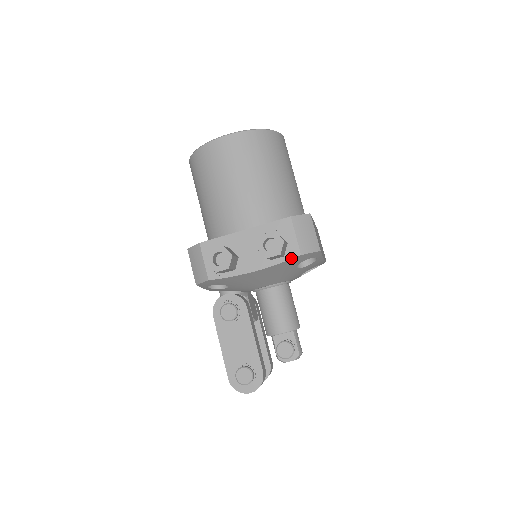
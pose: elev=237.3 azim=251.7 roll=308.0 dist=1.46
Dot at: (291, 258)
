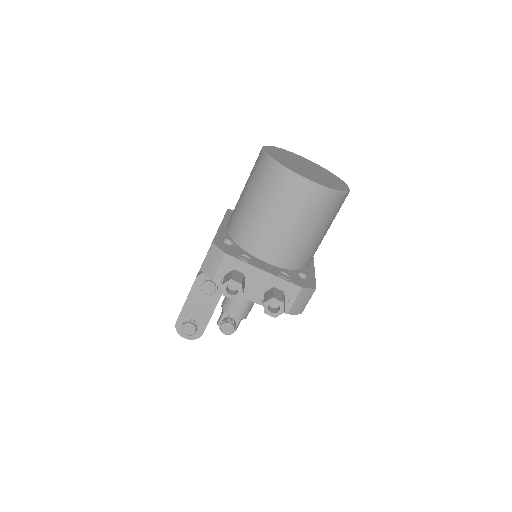
Dot at: occluded
